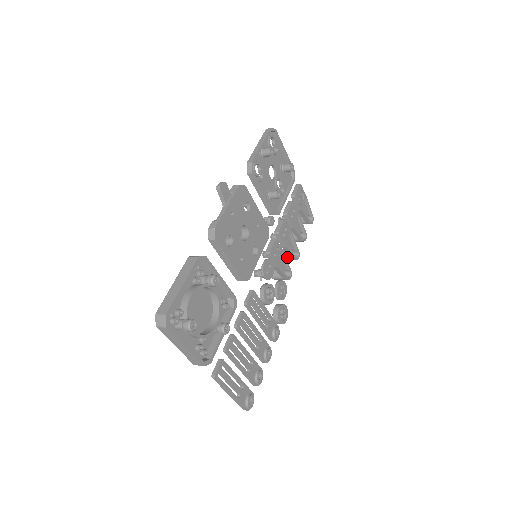
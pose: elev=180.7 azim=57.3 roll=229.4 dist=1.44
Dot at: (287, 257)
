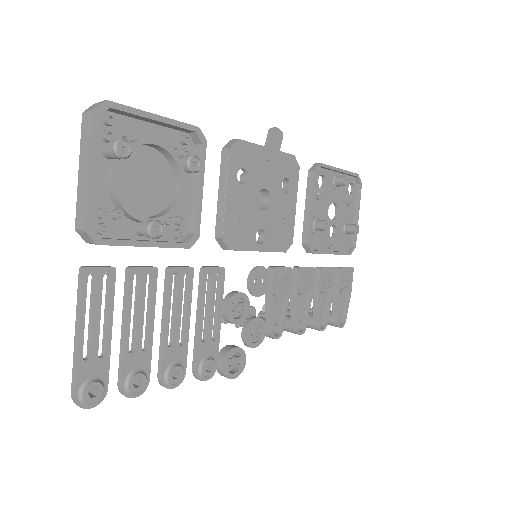
Dot at: (287, 322)
